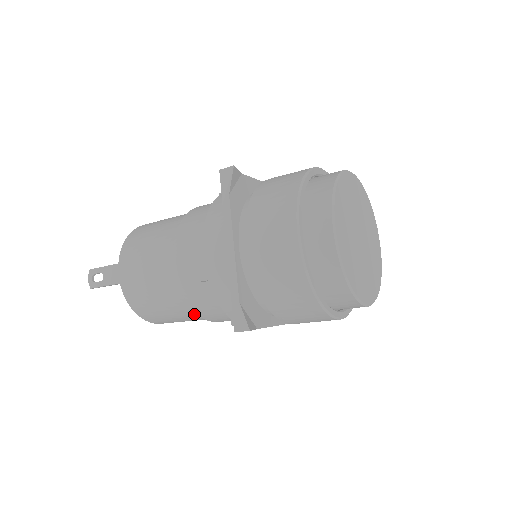
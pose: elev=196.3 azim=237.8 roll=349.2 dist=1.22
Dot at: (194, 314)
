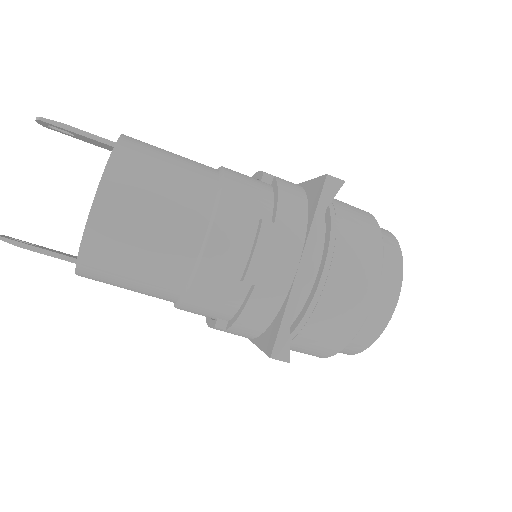
Dot at: (205, 197)
